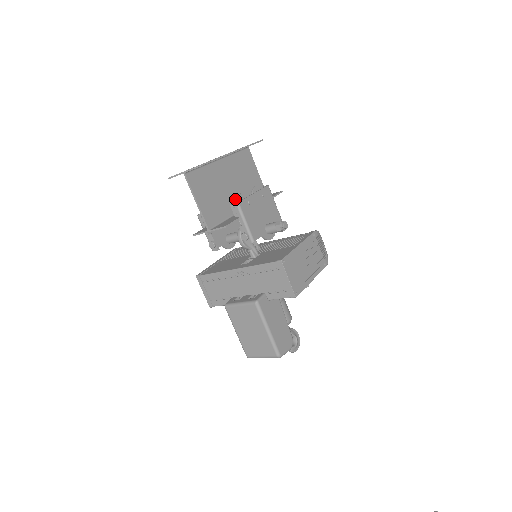
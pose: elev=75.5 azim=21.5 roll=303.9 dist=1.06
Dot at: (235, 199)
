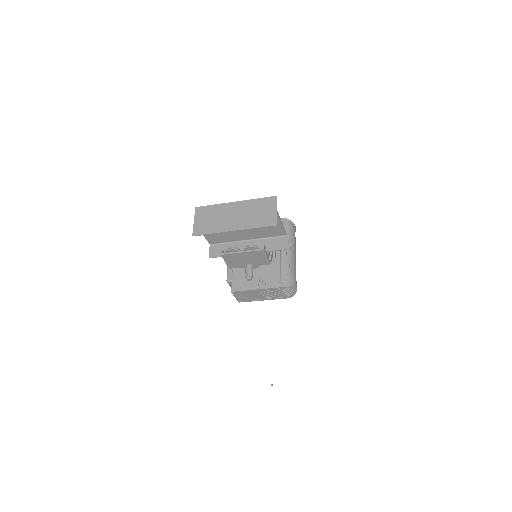
Dot at: (244, 235)
